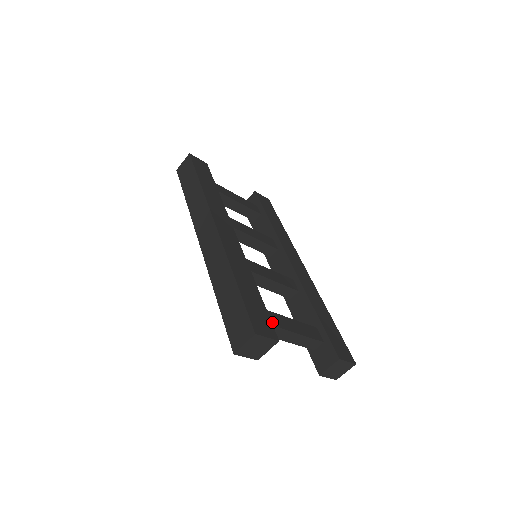
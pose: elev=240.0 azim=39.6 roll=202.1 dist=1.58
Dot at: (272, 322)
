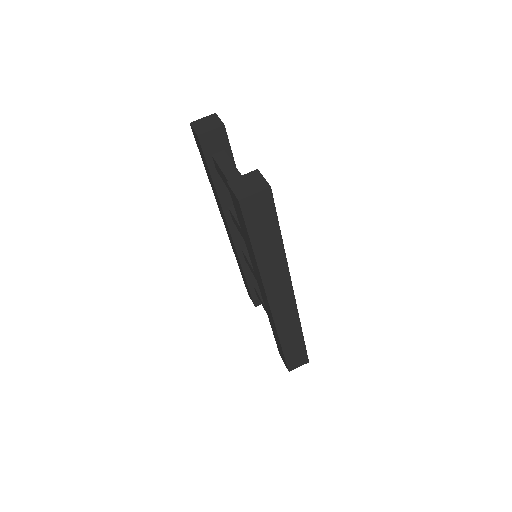
Dot at: occluded
